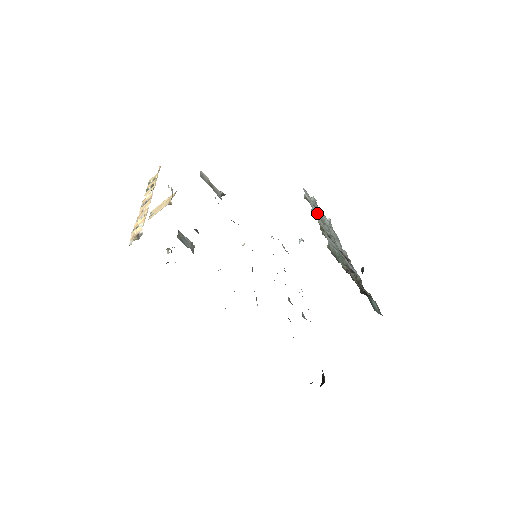
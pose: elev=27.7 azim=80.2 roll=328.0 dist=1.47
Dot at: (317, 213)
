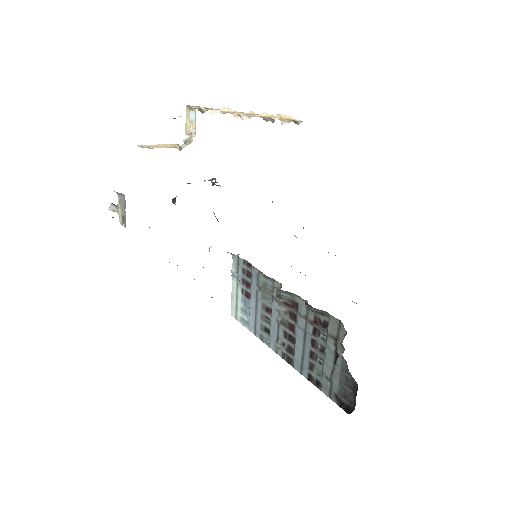
Dot at: occluded
